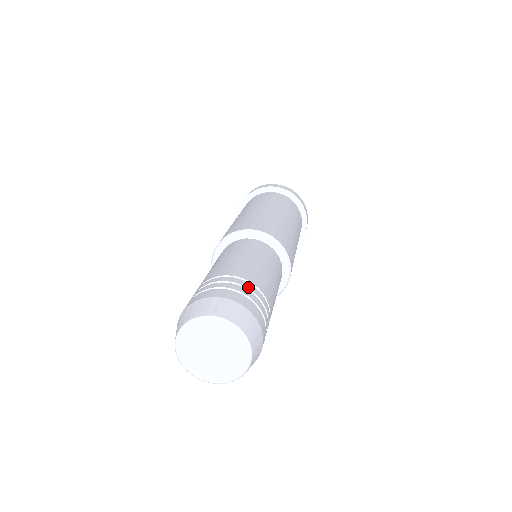
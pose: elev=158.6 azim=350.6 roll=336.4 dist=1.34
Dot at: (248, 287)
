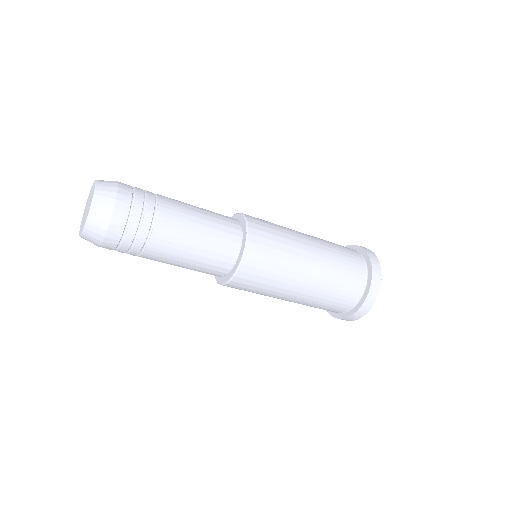
Dot at: (148, 200)
